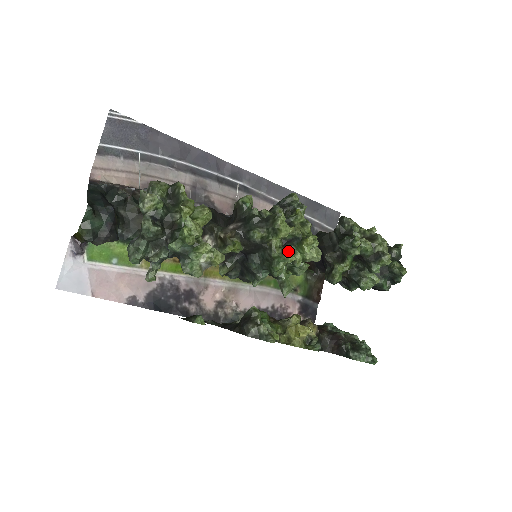
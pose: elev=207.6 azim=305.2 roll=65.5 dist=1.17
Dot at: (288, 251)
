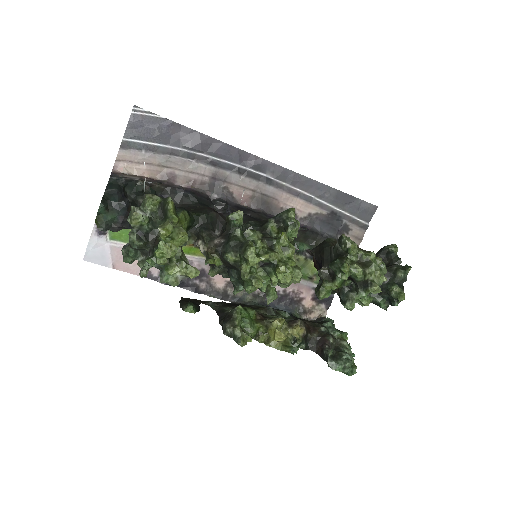
Dot at: (255, 279)
